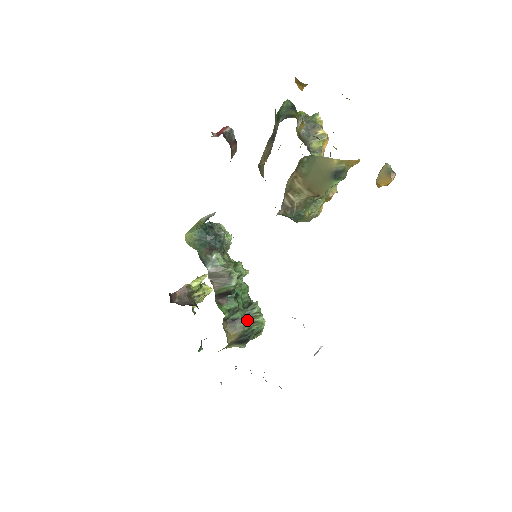
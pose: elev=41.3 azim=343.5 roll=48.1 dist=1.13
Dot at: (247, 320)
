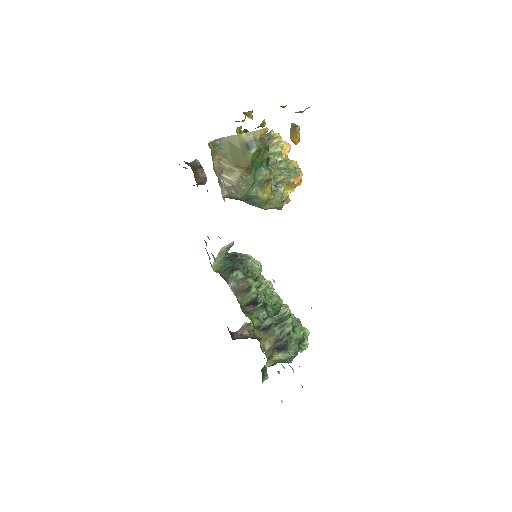
Dot at: (278, 324)
